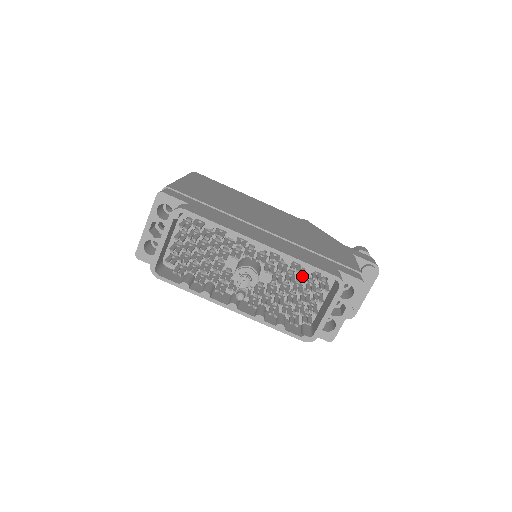
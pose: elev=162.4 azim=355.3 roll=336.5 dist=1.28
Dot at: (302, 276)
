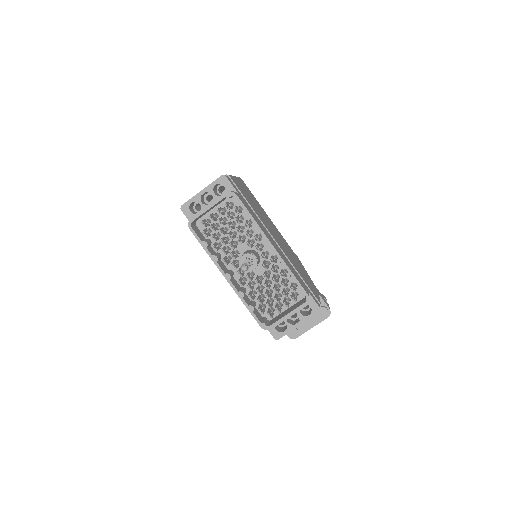
Dot at: (284, 282)
